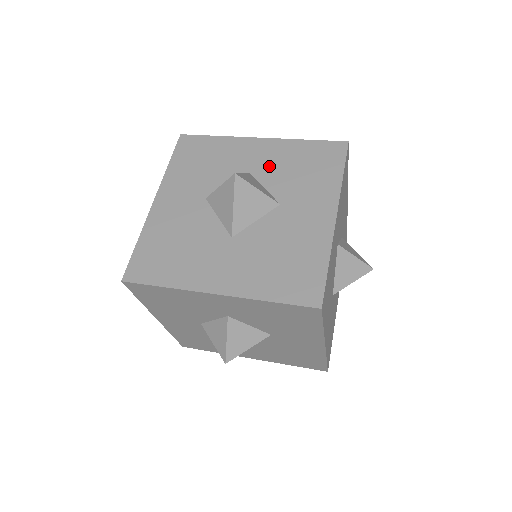
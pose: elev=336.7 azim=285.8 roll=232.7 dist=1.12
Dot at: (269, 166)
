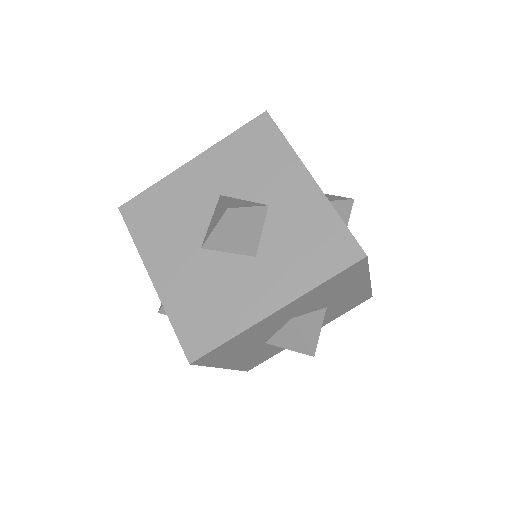
Dot at: (287, 213)
